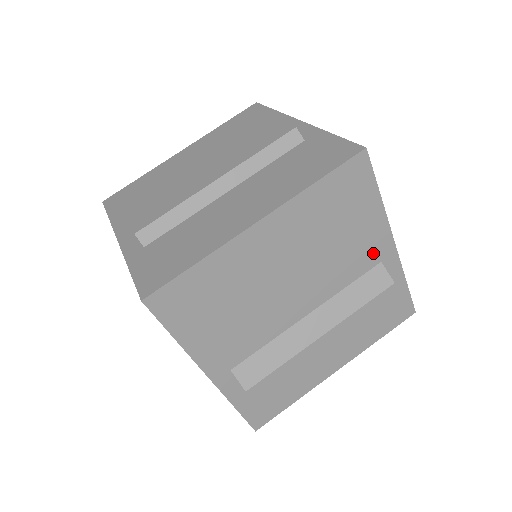
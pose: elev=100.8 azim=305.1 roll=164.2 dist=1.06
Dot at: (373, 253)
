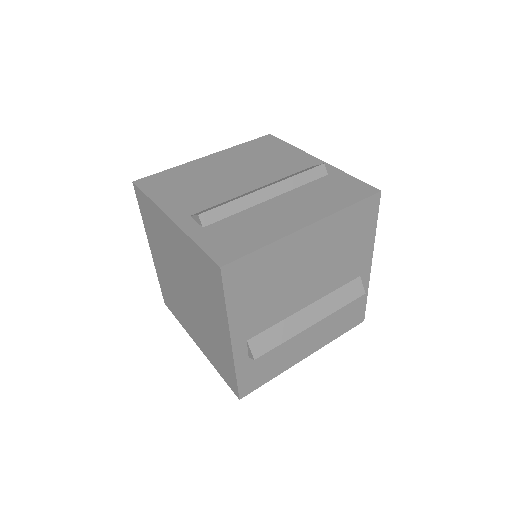
Dot at: (358, 268)
